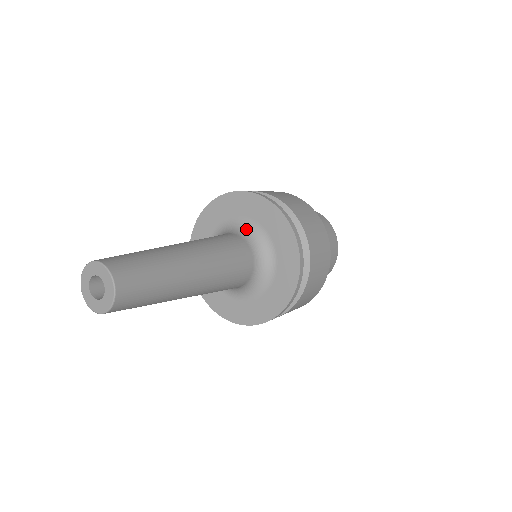
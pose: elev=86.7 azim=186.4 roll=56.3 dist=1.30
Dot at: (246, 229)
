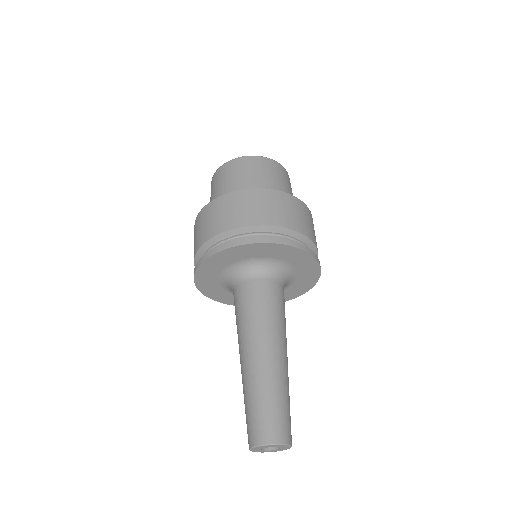
Dot at: (281, 270)
